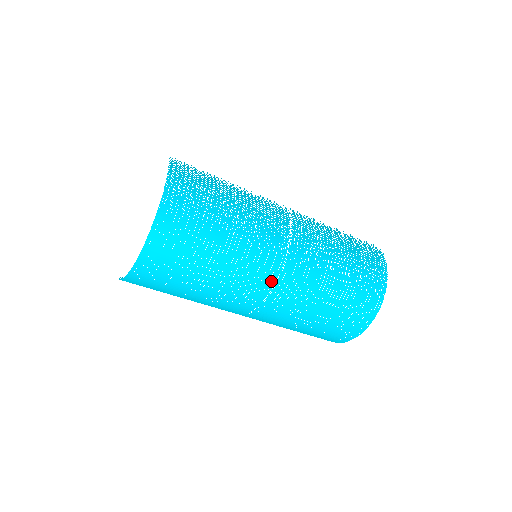
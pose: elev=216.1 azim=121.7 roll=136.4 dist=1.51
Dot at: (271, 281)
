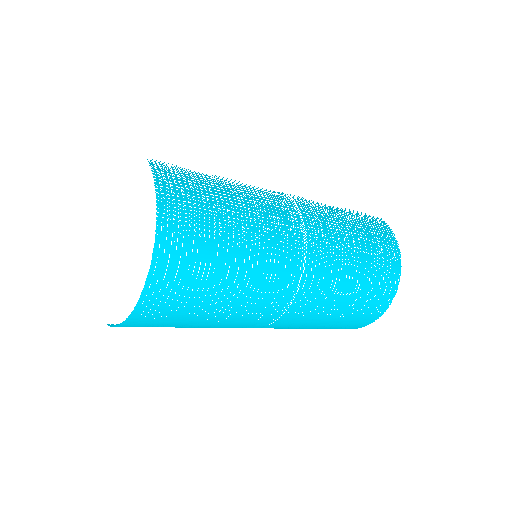
Dot at: occluded
